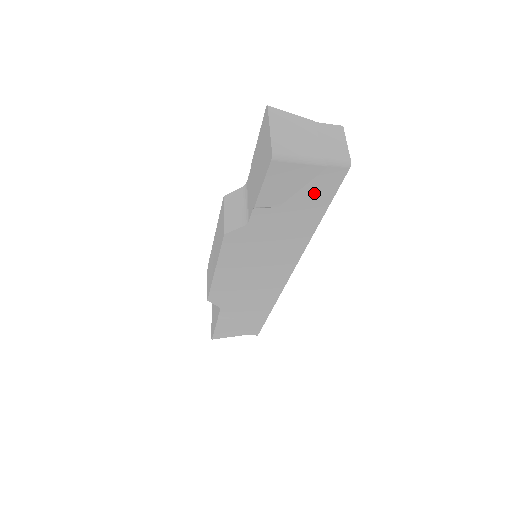
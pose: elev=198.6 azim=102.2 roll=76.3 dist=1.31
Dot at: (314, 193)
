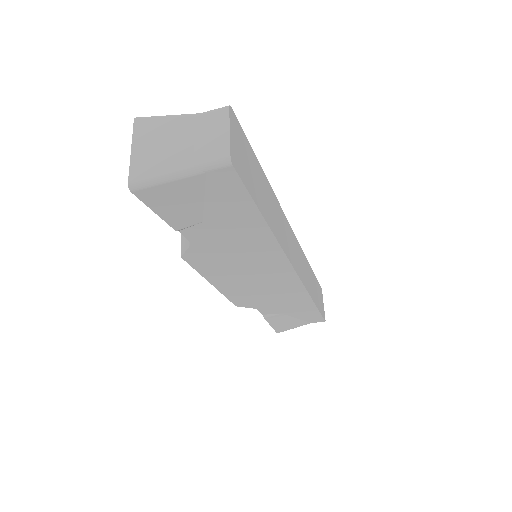
Dot at: (224, 200)
